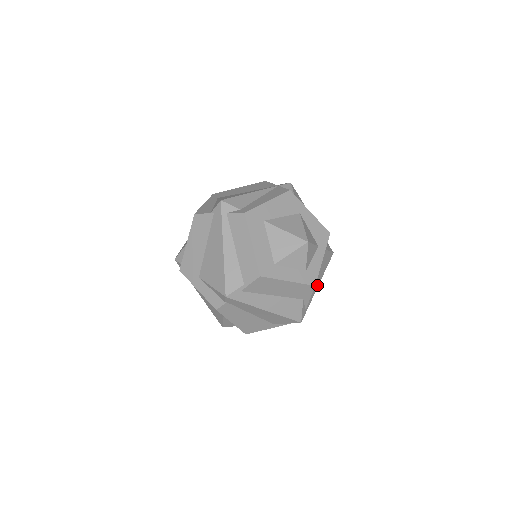
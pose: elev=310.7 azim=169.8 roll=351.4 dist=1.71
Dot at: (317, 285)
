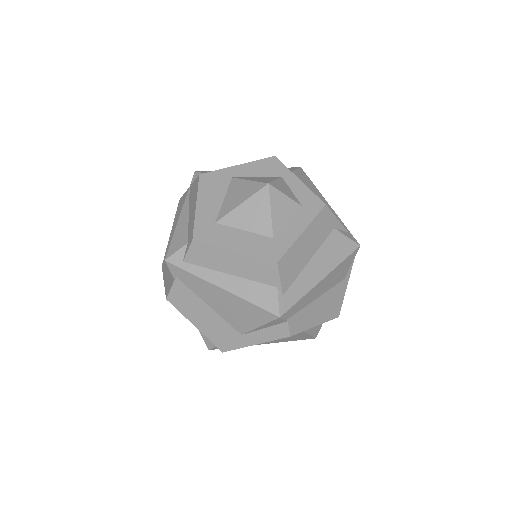
Dot at: (327, 204)
